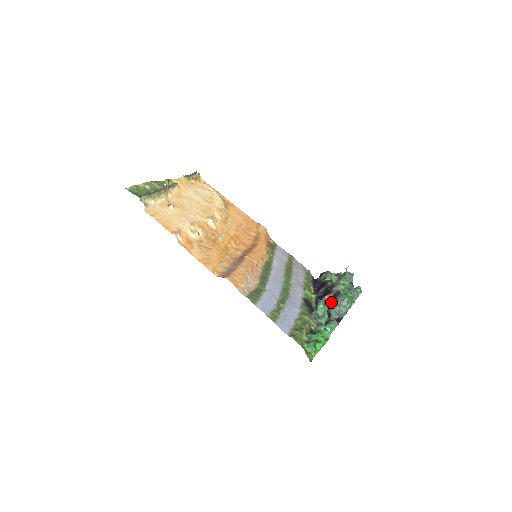
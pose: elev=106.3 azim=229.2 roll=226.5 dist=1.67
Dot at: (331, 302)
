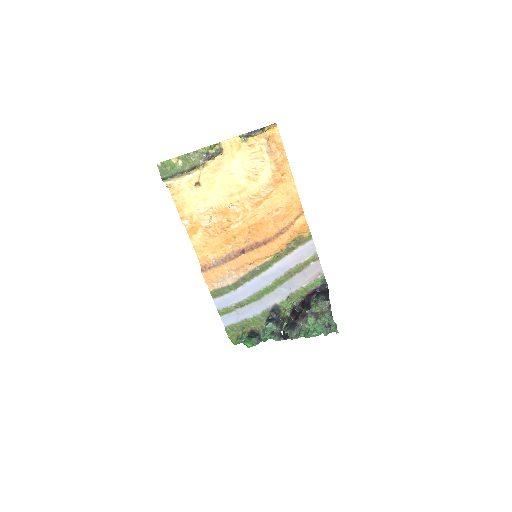
Dot at: (289, 325)
